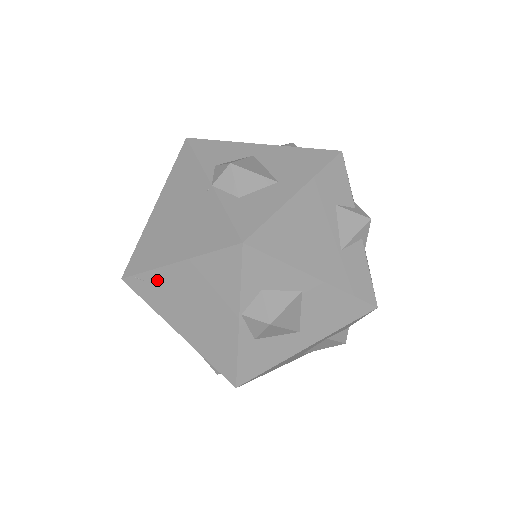
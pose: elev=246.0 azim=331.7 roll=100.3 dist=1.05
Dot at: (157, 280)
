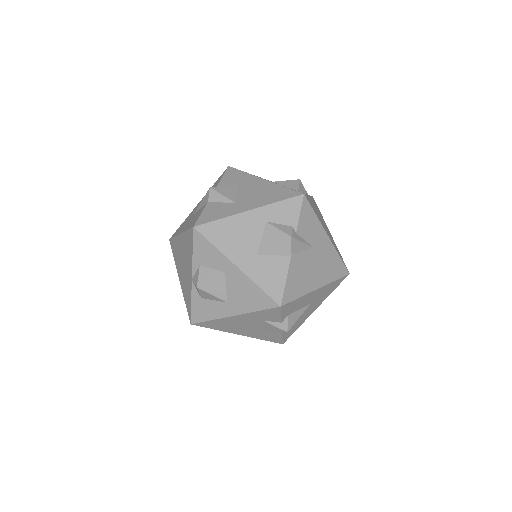
Dot at: occluded
